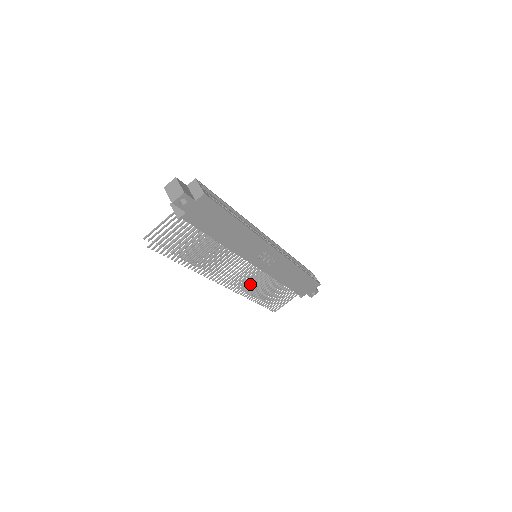
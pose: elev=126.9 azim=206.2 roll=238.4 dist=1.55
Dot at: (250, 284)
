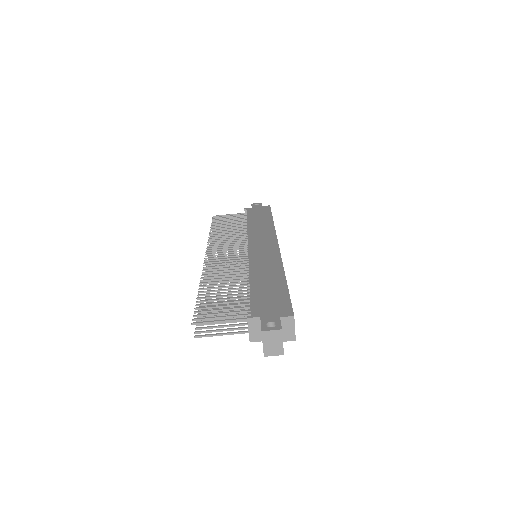
Dot at: occluded
